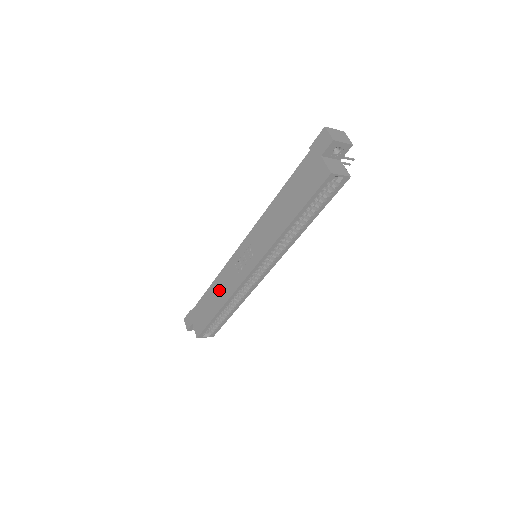
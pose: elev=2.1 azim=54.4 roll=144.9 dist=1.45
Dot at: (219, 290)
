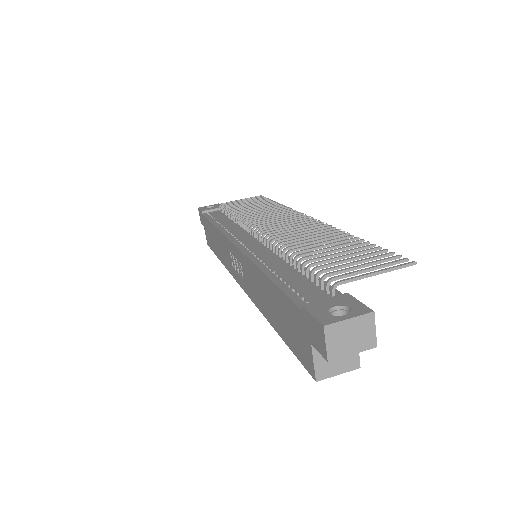
Dot at: (219, 245)
